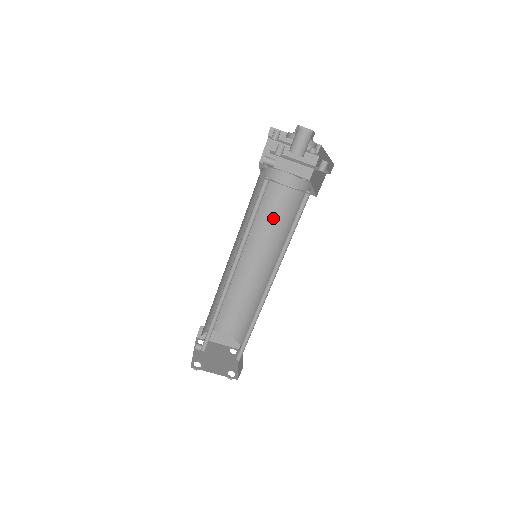
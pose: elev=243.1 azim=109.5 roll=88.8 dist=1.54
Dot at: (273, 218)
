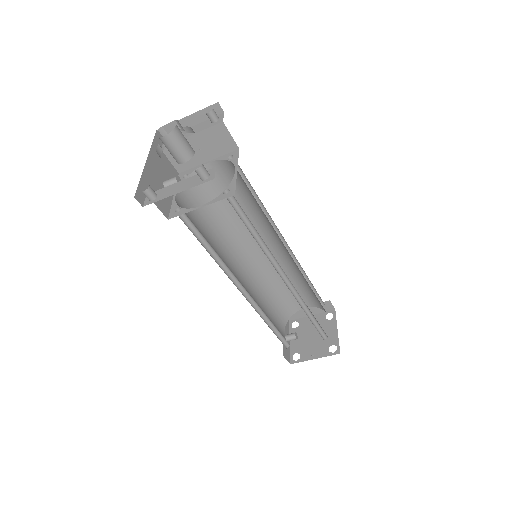
Dot at: (244, 206)
